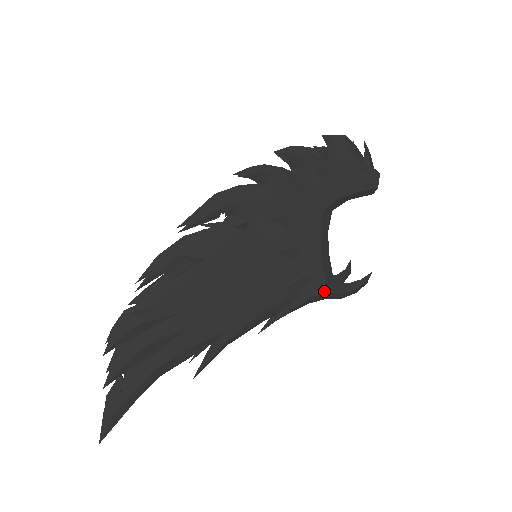
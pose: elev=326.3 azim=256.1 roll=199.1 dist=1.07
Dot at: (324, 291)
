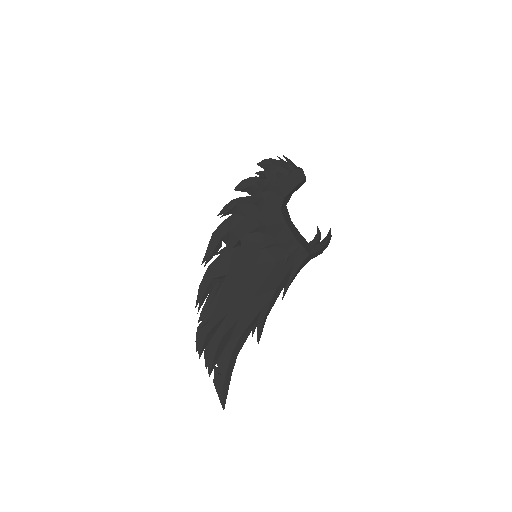
Dot at: (307, 255)
